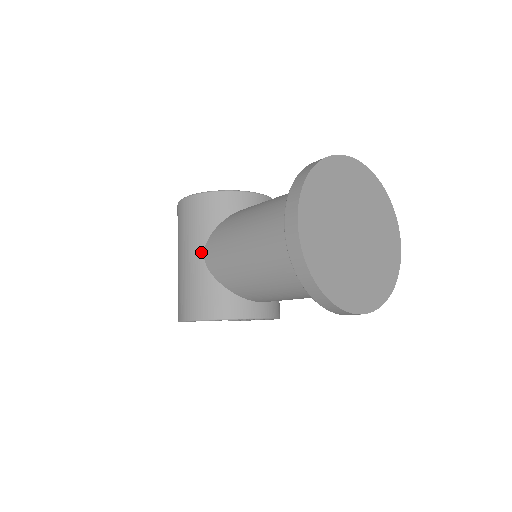
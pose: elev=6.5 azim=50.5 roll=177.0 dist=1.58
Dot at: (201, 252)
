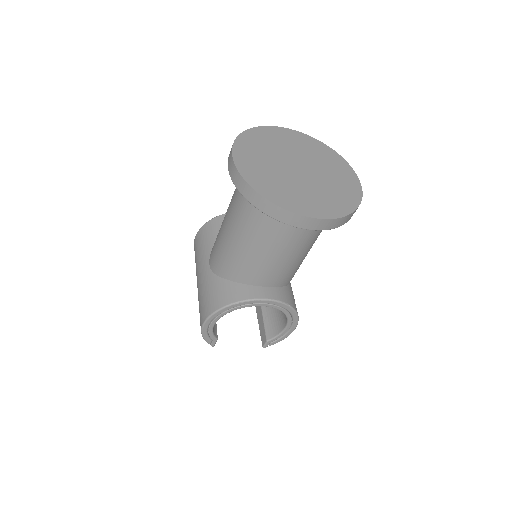
Dot at: (207, 263)
